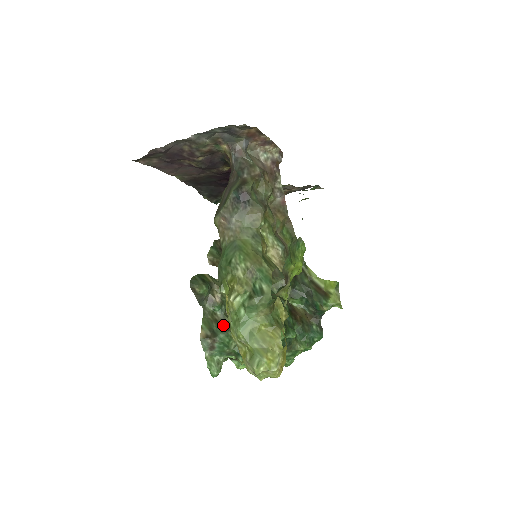
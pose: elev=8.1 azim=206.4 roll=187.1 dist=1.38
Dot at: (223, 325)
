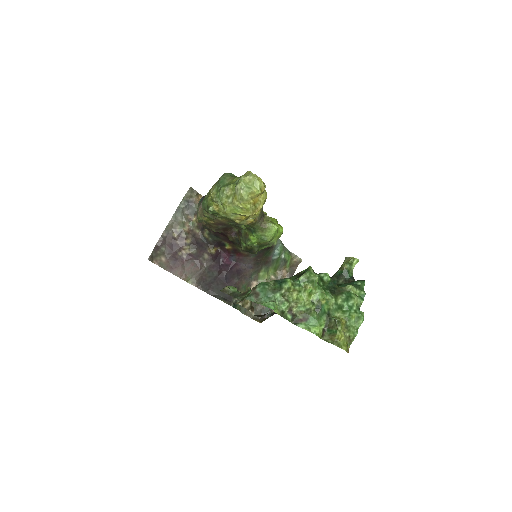
Dot at: occluded
